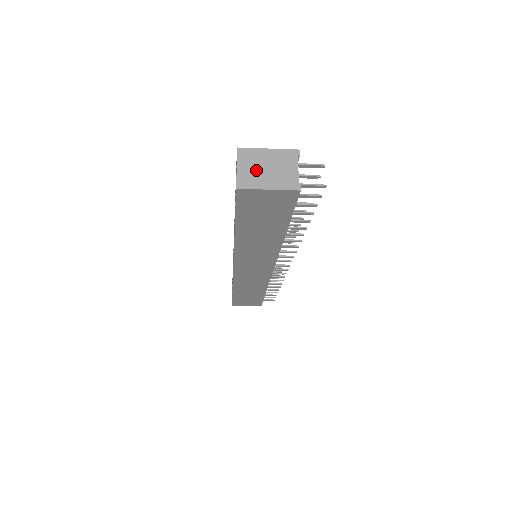
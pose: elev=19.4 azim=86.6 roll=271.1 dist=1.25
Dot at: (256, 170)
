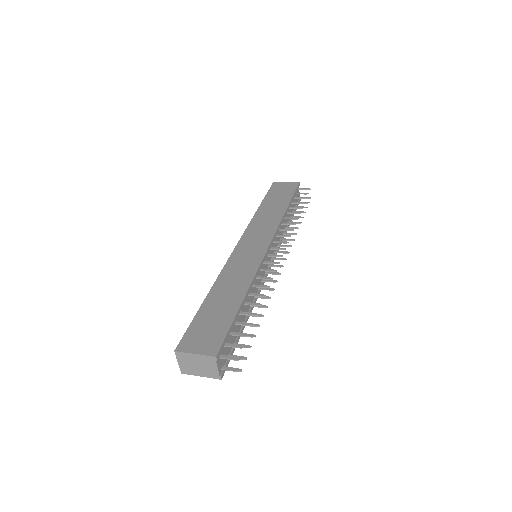
Dot at: (190, 365)
